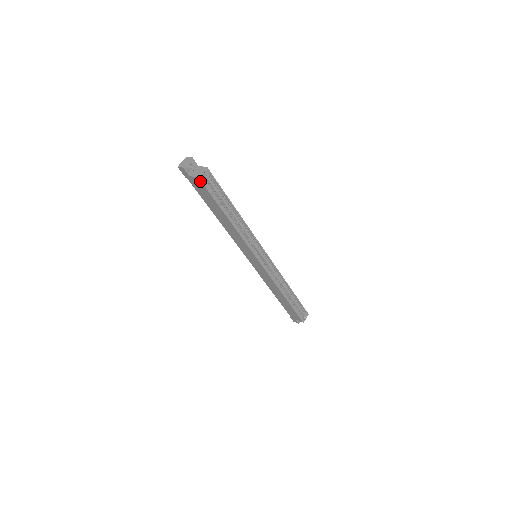
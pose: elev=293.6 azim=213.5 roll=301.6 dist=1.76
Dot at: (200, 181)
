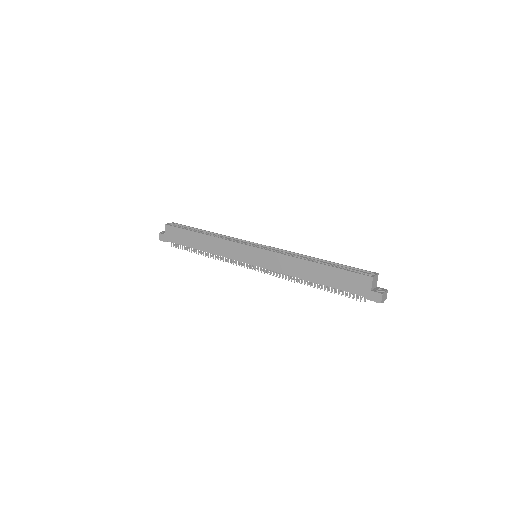
Dot at: (167, 226)
